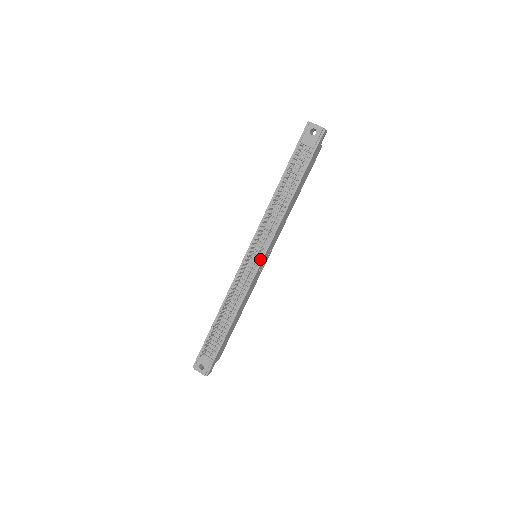
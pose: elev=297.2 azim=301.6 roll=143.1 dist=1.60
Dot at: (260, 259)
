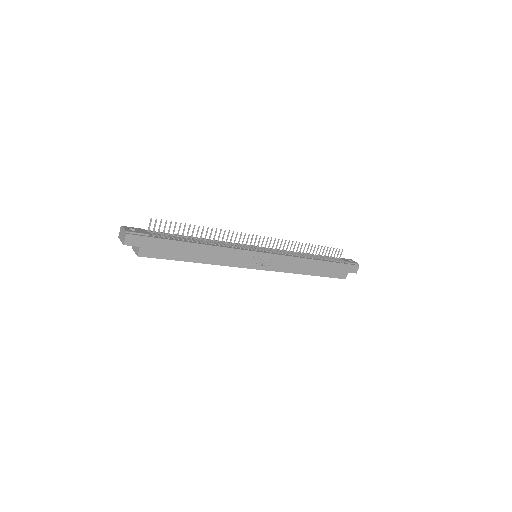
Dot at: (263, 251)
